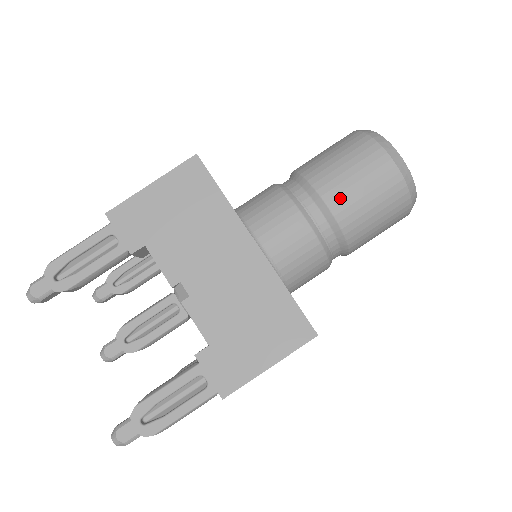
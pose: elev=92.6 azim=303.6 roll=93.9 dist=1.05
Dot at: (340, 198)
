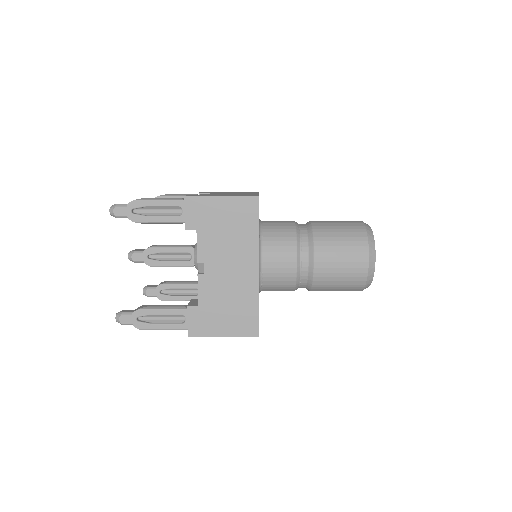
Dot at: (324, 265)
